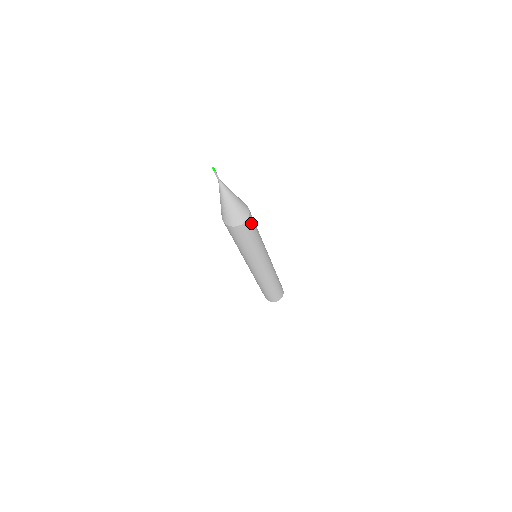
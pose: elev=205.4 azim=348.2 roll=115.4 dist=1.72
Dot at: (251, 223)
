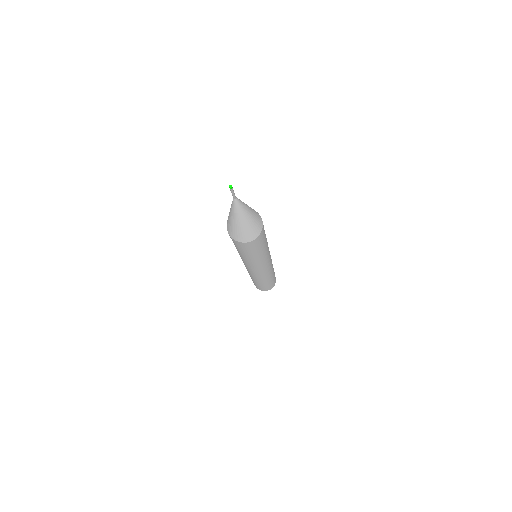
Dot at: (263, 225)
